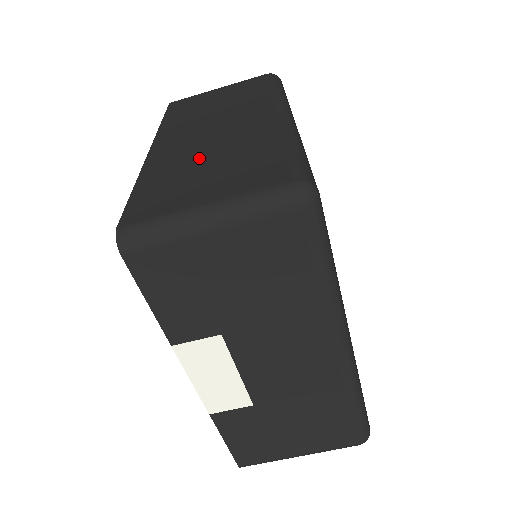
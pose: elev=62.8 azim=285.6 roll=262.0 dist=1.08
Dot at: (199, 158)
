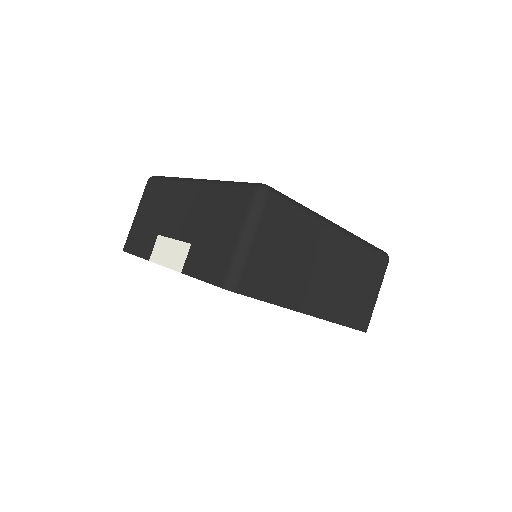
Dot at: occluded
